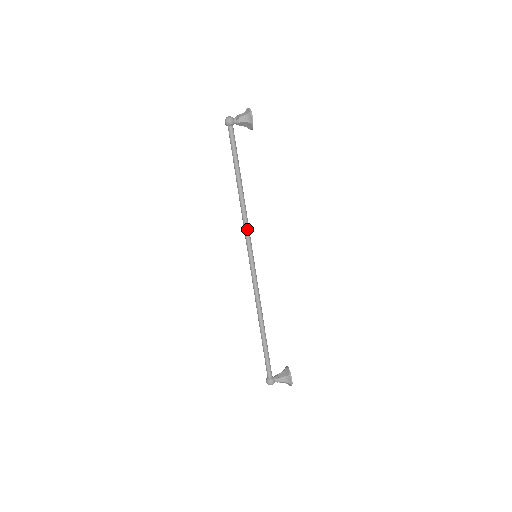
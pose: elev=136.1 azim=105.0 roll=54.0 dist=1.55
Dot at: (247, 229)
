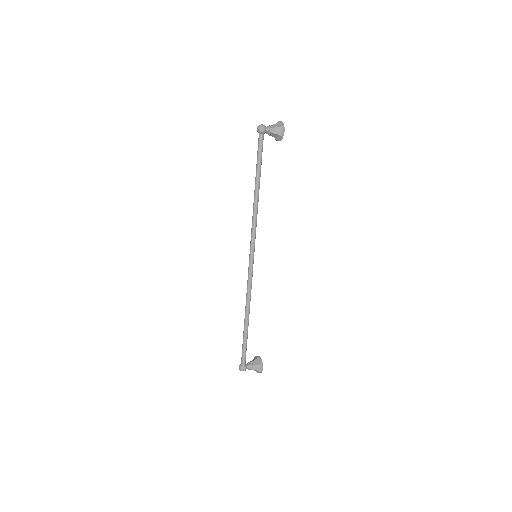
Dot at: (255, 231)
